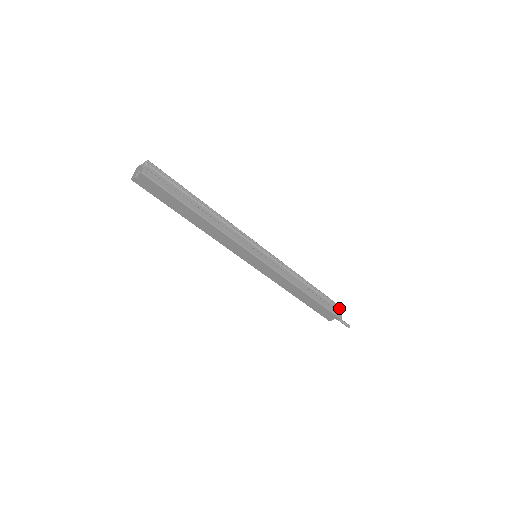
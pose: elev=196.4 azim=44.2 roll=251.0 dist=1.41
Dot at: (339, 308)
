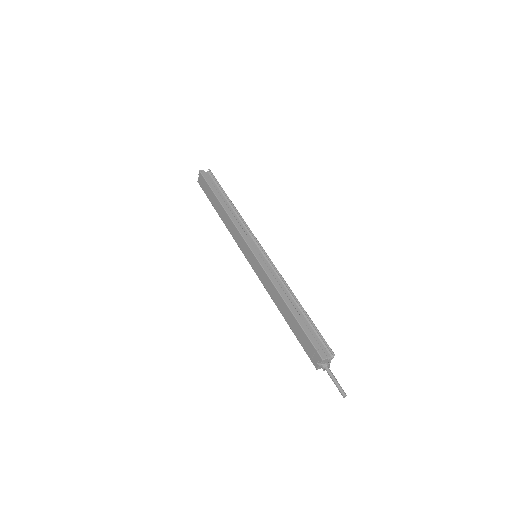
Dot at: (331, 354)
